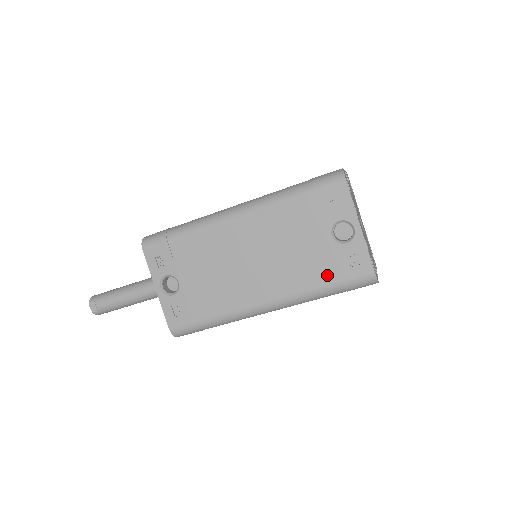
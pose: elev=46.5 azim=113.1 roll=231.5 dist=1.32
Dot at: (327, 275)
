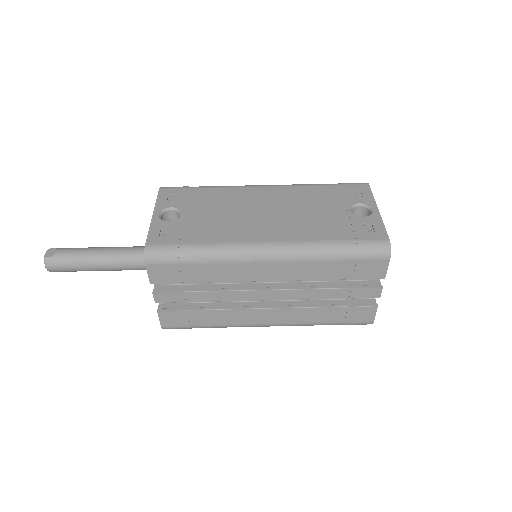
Dot at: (340, 233)
